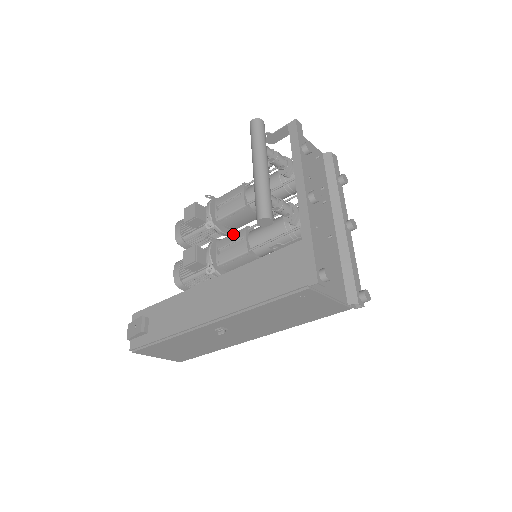
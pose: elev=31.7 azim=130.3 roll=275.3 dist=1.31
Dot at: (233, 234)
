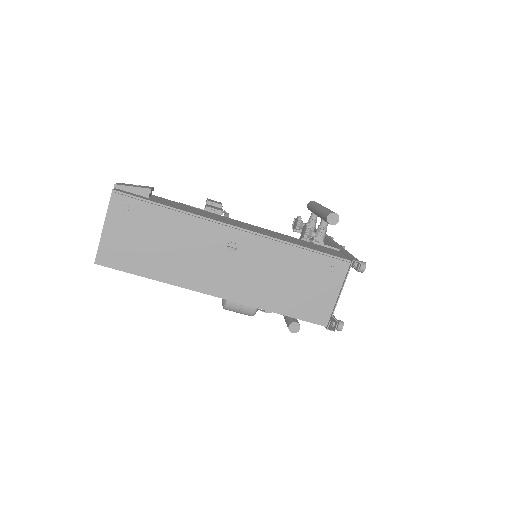
Dot at: occluded
